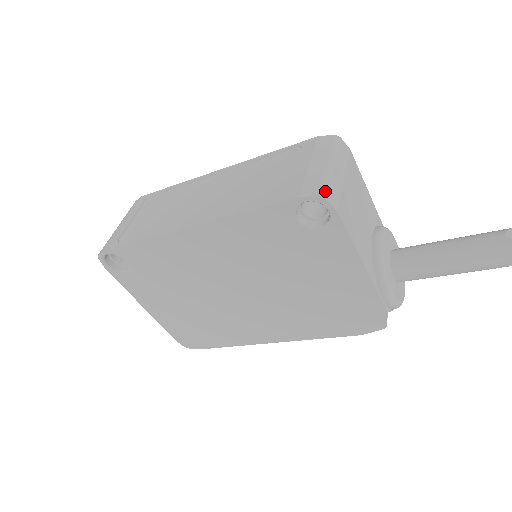
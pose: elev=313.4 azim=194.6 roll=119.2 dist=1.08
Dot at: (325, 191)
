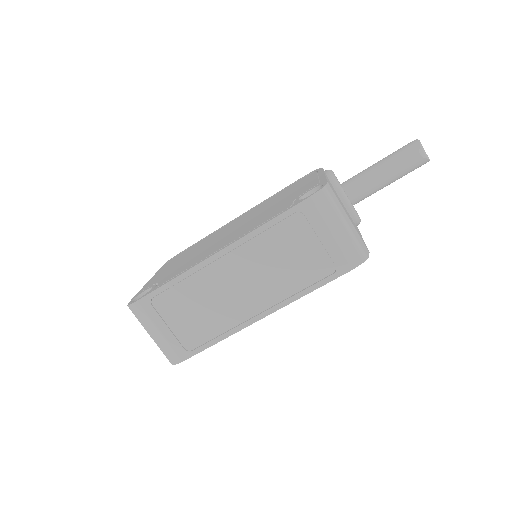
Dot at: (364, 253)
